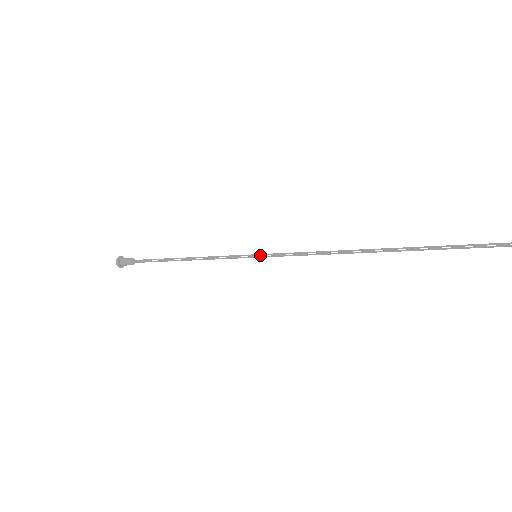
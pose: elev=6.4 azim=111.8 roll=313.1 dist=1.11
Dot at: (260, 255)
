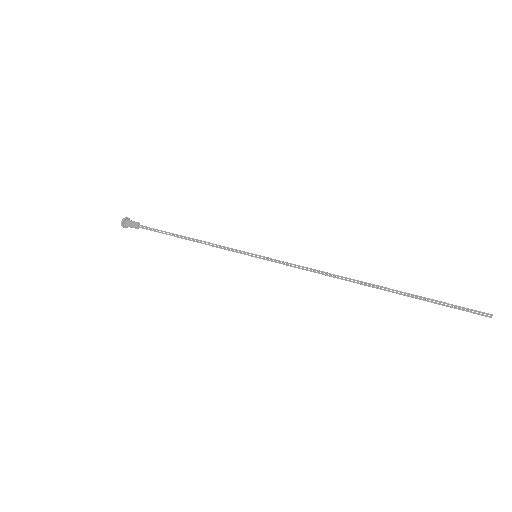
Dot at: (260, 256)
